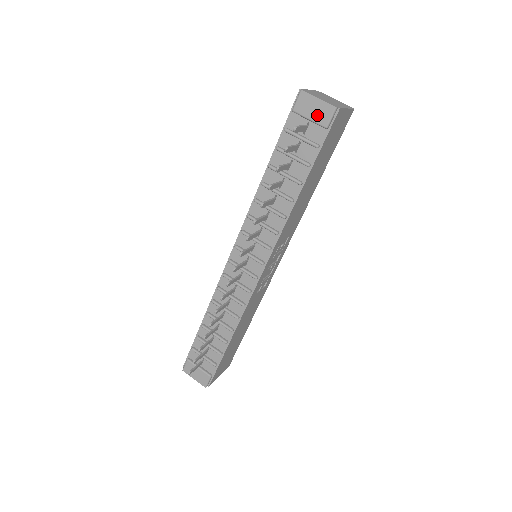
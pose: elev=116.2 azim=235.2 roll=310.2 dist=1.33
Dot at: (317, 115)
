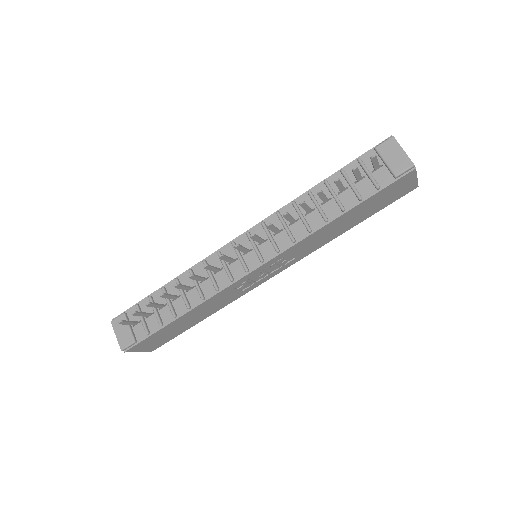
Dot at: (394, 162)
